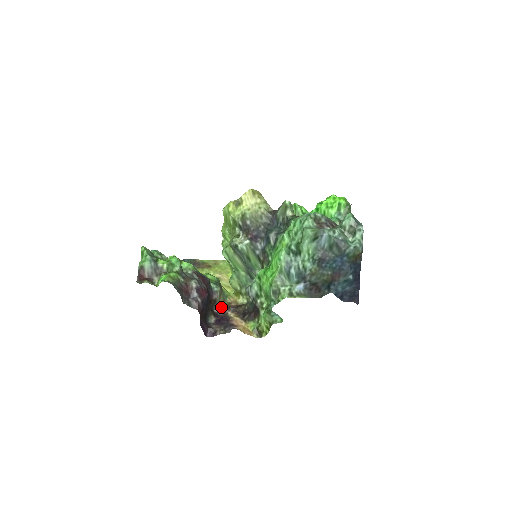
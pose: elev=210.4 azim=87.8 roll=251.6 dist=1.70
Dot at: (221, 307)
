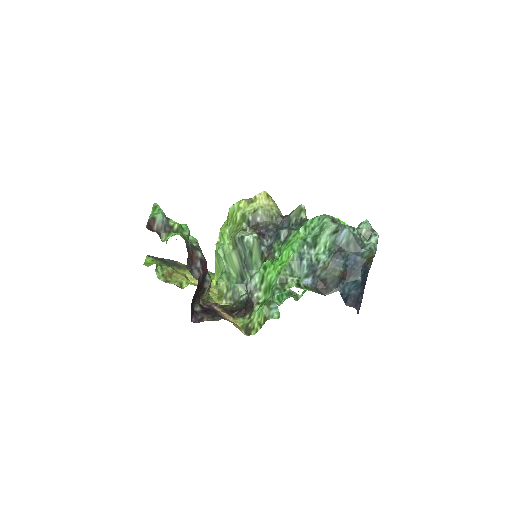
Dot at: (206, 302)
